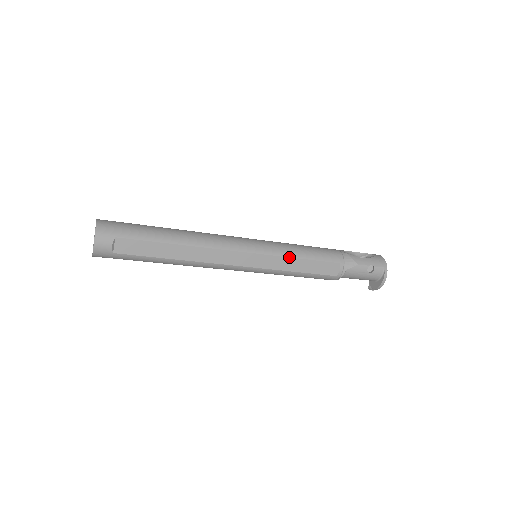
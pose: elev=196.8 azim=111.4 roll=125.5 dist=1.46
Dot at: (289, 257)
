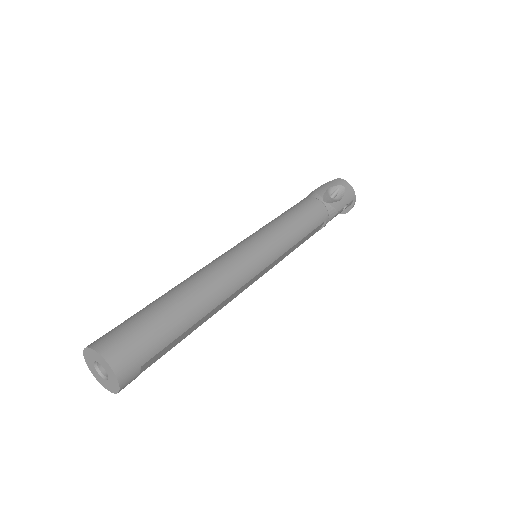
Dot at: (292, 247)
